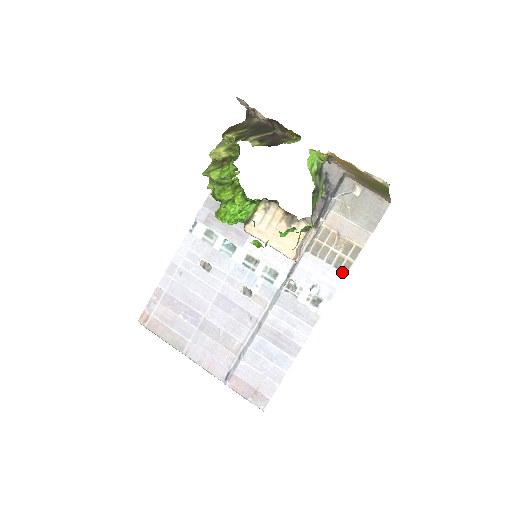
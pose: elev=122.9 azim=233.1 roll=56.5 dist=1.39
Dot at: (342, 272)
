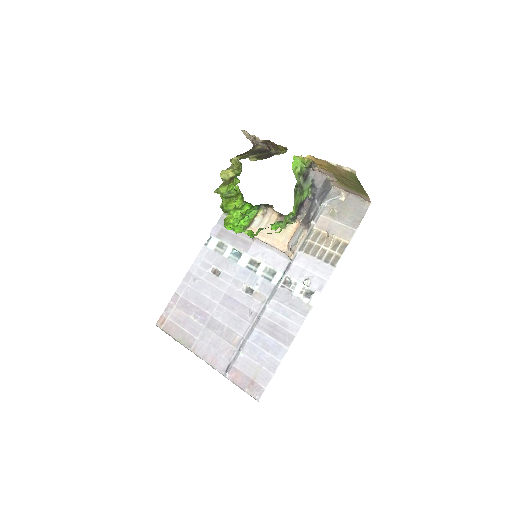
Dot at: (331, 265)
